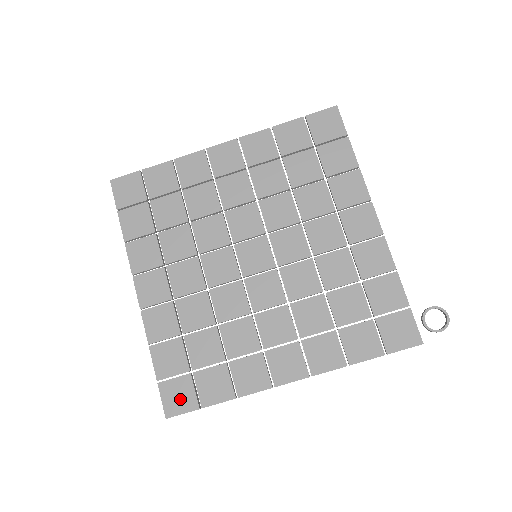
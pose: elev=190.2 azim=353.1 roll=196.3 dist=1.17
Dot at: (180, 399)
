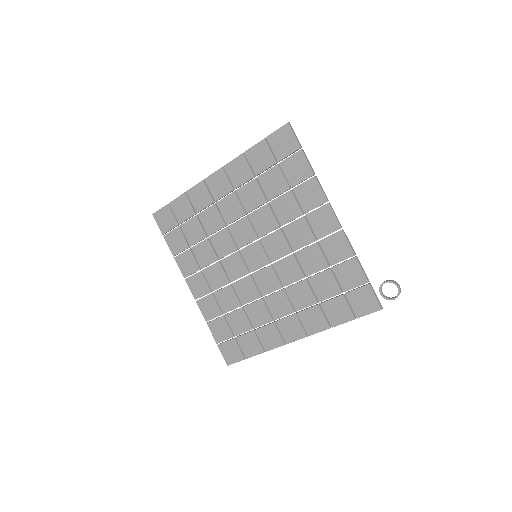
Dot at: (232, 354)
